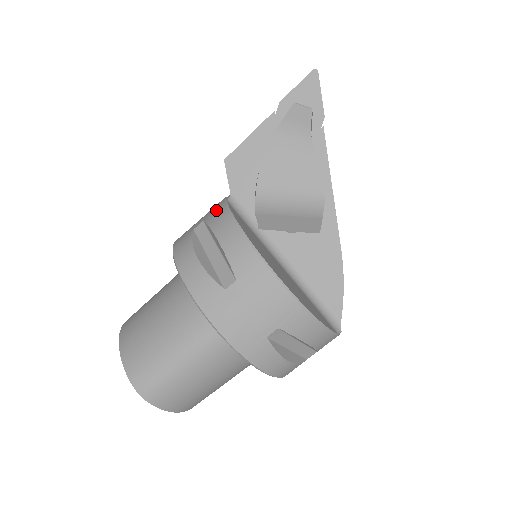
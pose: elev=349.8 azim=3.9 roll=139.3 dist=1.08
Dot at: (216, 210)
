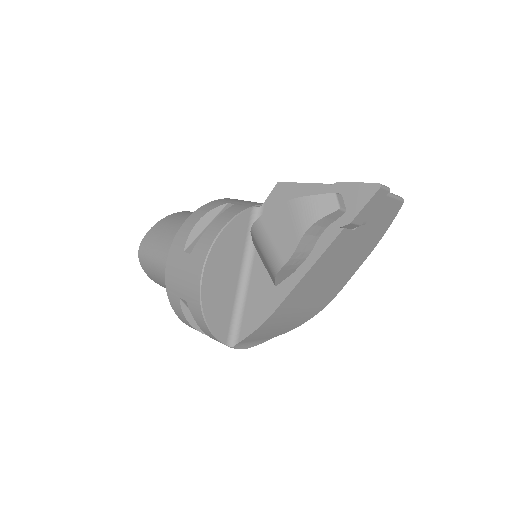
Dot at: (242, 206)
